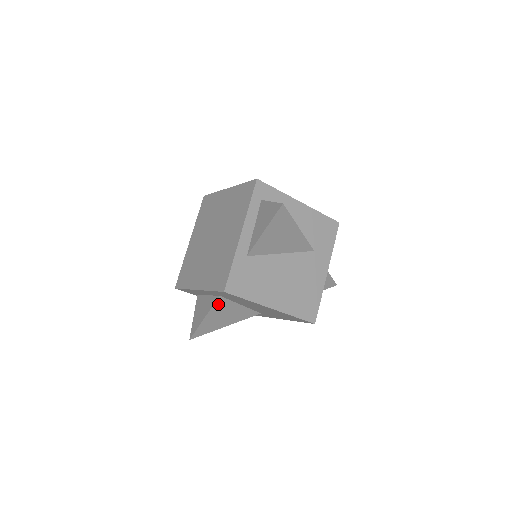
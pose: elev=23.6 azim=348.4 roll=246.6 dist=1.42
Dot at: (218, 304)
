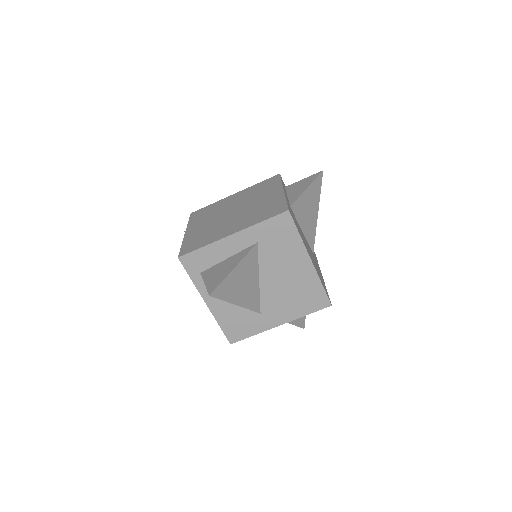
Dot at: (250, 256)
